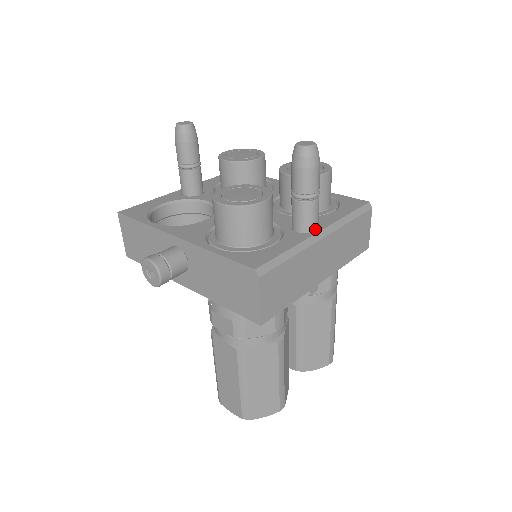
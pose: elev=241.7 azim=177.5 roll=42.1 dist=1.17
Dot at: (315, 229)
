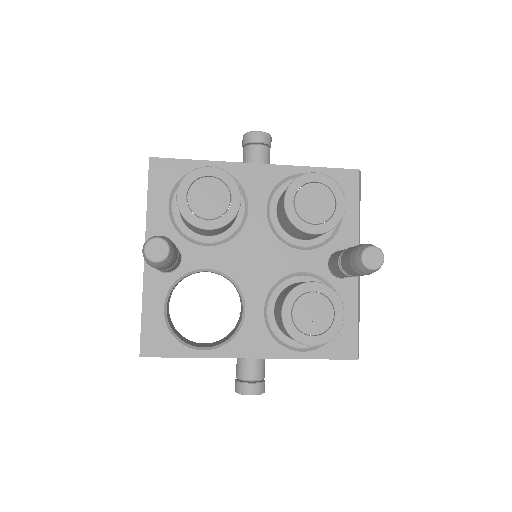
Dot at: occluded
